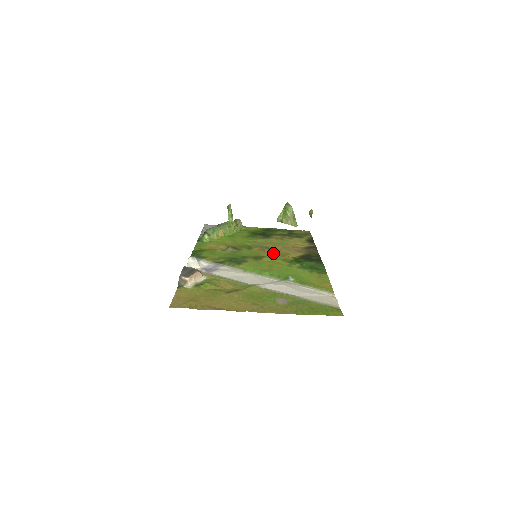
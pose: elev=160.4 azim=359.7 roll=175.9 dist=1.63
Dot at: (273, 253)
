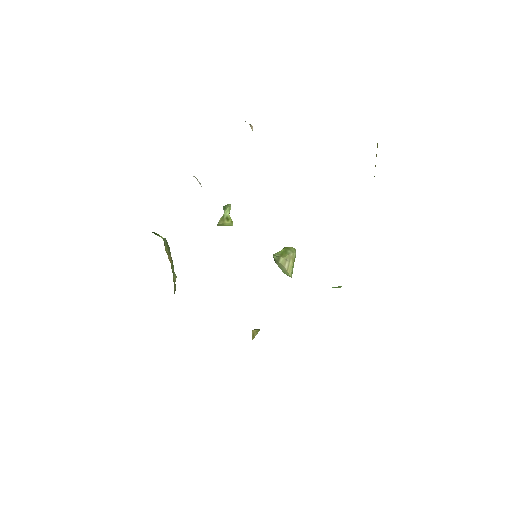
Dot at: occluded
